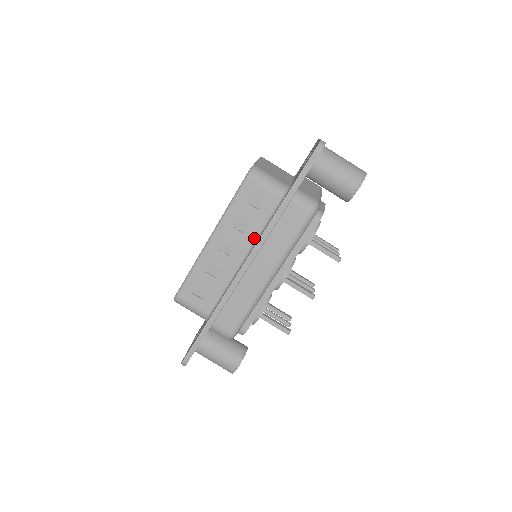
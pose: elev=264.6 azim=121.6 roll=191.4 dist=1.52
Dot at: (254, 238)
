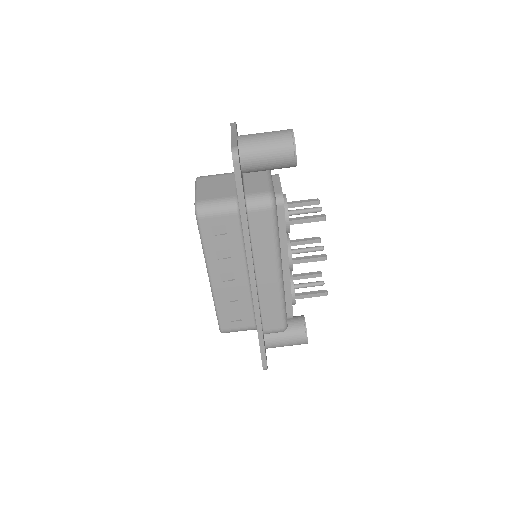
Dot at: (242, 255)
